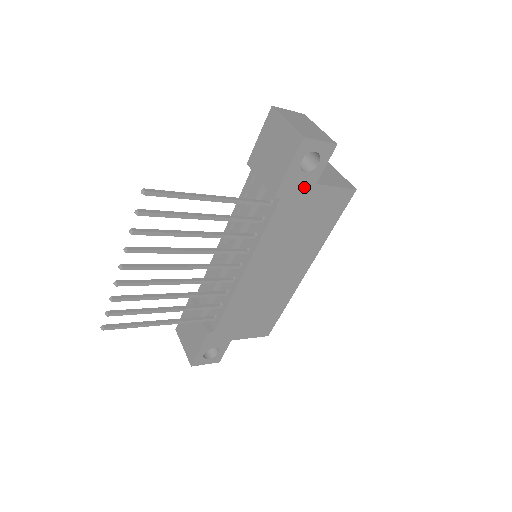
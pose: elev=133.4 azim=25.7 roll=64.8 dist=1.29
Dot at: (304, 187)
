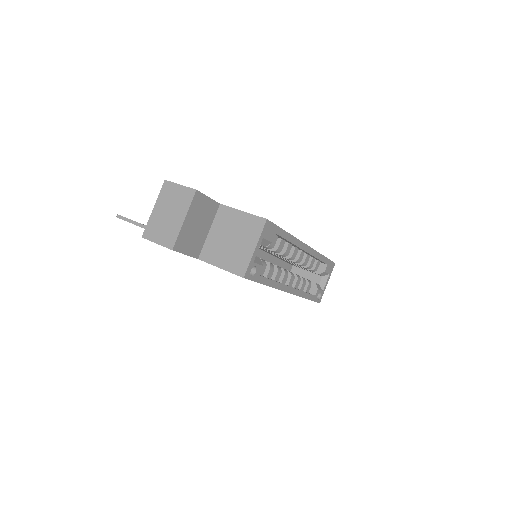
Dot at: occluded
